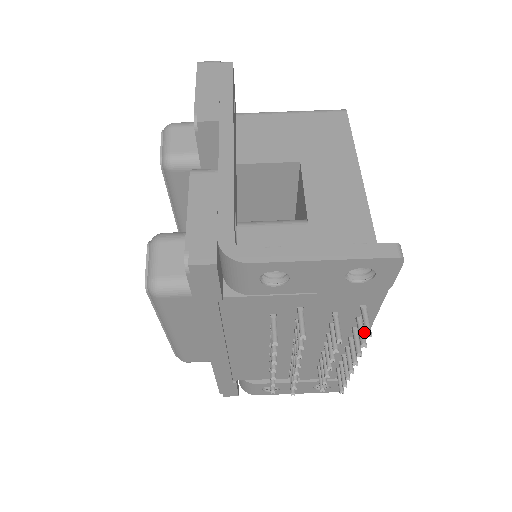
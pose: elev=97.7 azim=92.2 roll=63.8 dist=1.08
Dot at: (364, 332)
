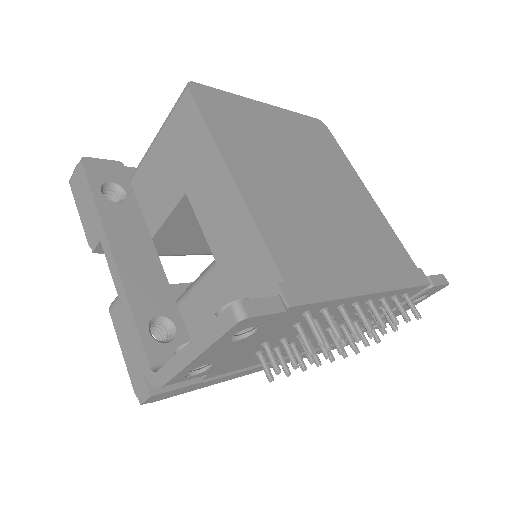
Dot at: (333, 324)
